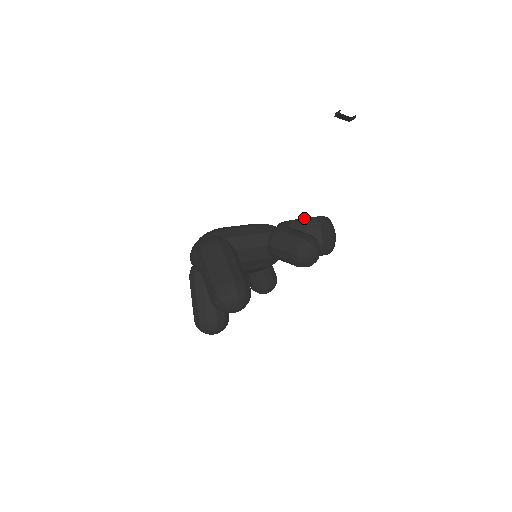
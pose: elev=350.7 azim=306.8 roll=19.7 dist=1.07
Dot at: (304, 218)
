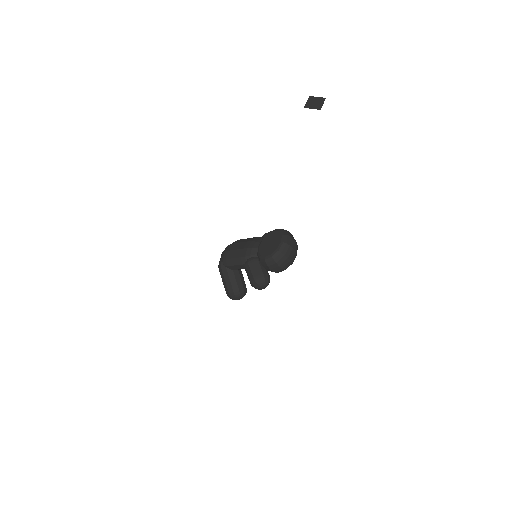
Dot at: (260, 256)
